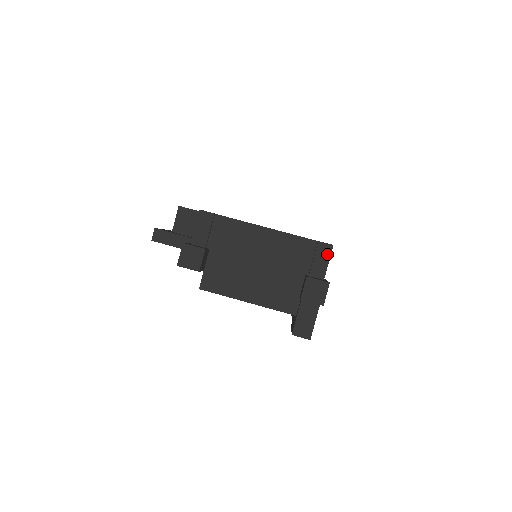
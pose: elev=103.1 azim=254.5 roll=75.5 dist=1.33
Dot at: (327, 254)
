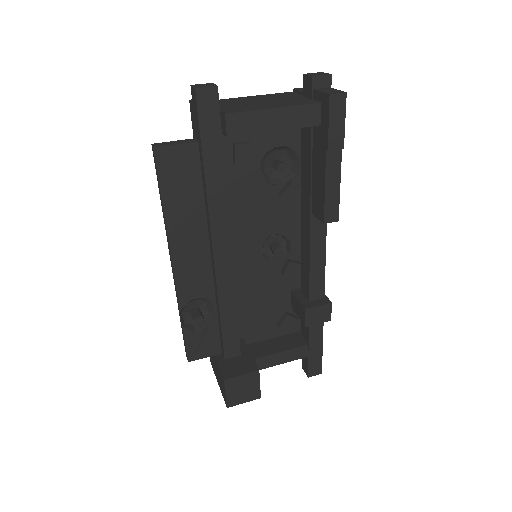
Dot at: occluded
